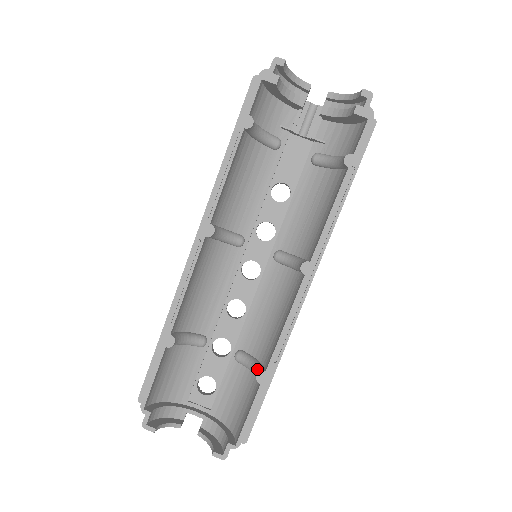
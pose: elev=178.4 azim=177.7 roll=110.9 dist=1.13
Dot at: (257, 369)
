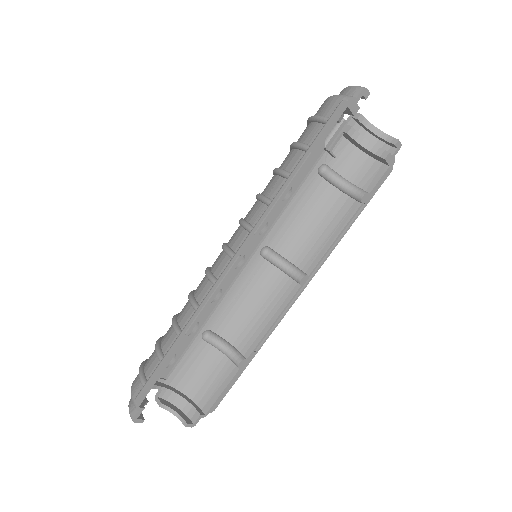
Dot at: (236, 355)
